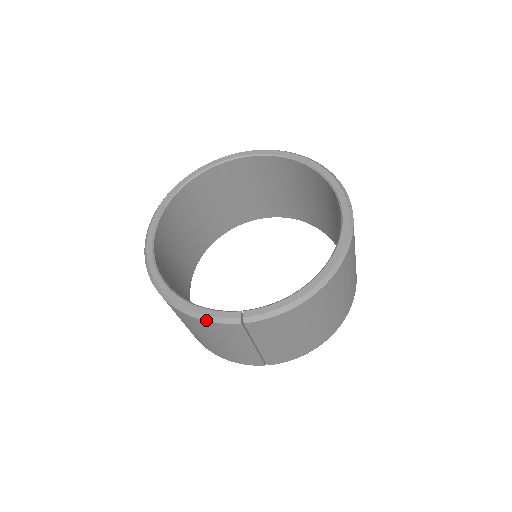
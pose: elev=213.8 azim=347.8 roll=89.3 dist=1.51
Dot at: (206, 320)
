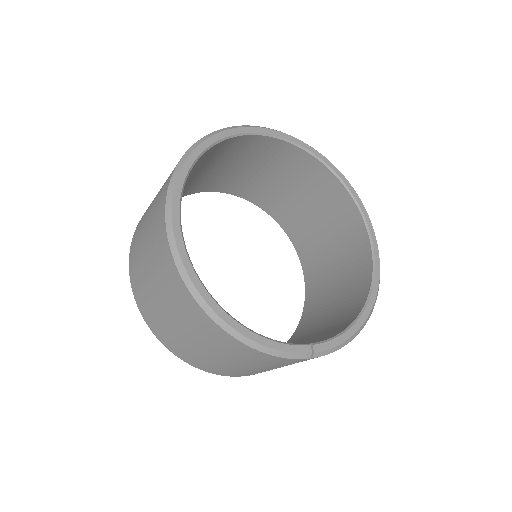
Dot at: (275, 355)
